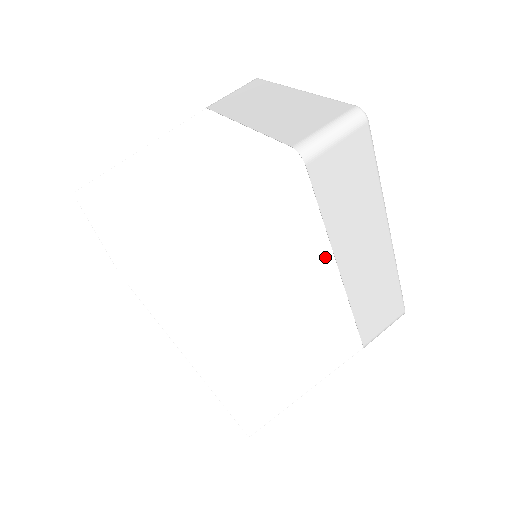
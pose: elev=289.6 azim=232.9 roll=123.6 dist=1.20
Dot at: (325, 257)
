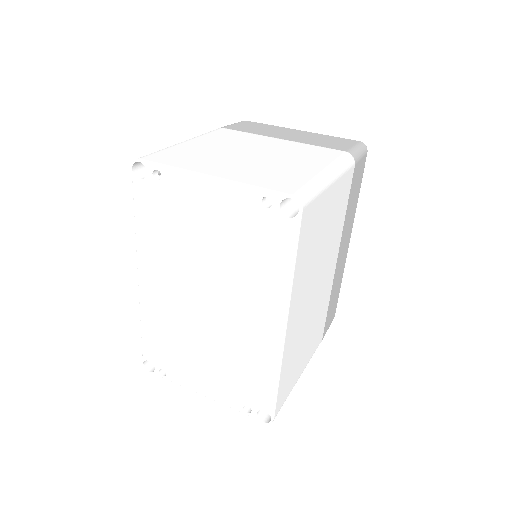
Dot at: (338, 244)
